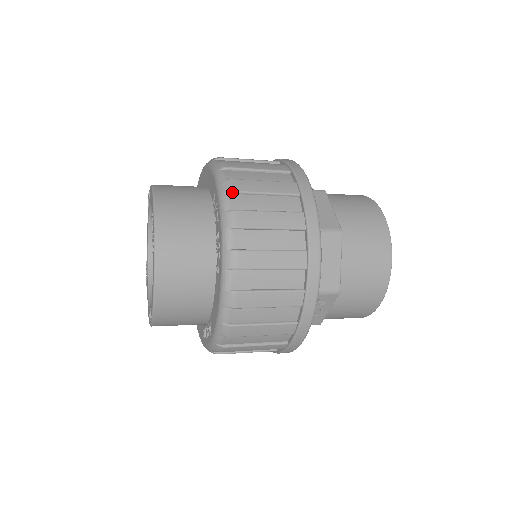
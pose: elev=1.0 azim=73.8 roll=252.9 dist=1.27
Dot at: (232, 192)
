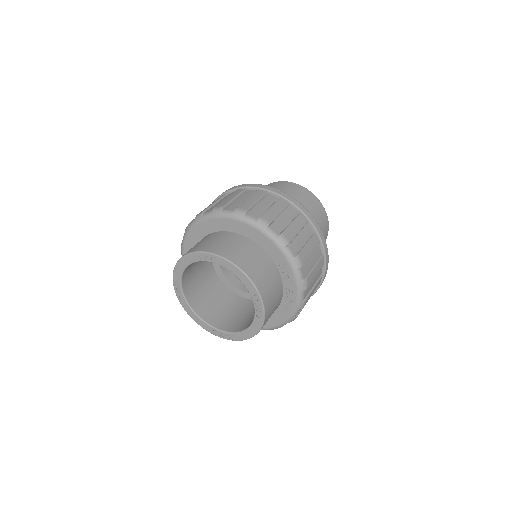
Dot at: (302, 266)
